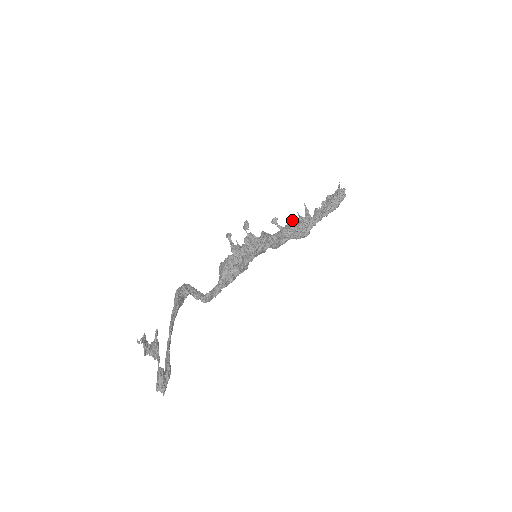
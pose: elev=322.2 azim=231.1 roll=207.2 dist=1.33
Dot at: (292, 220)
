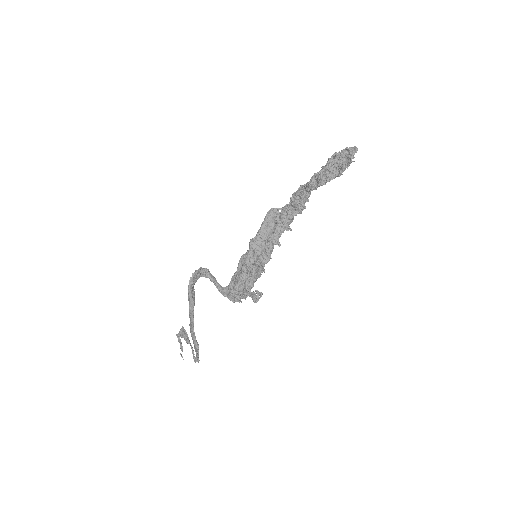
Dot at: (293, 203)
